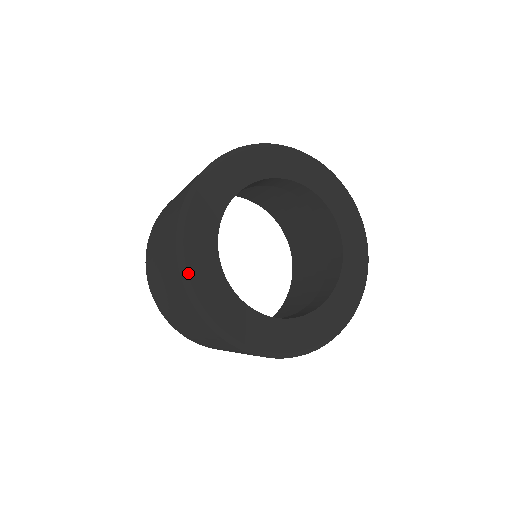
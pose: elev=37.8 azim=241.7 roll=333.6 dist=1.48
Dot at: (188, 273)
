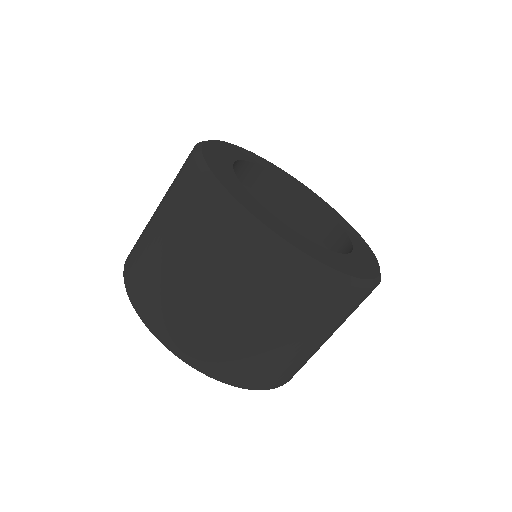
Dot at: (230, 194)
